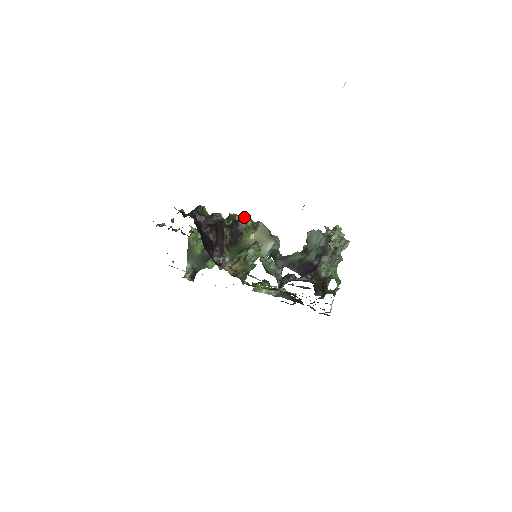
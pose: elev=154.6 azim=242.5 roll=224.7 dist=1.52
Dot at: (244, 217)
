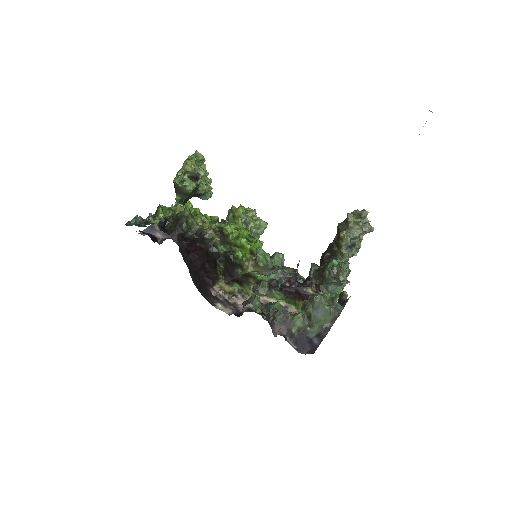
Dot at: (242, 242)
